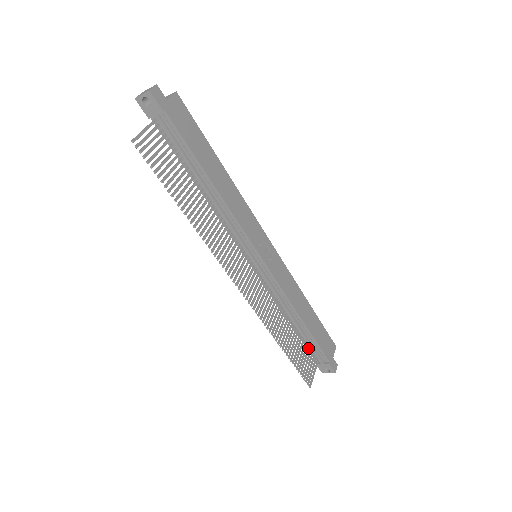
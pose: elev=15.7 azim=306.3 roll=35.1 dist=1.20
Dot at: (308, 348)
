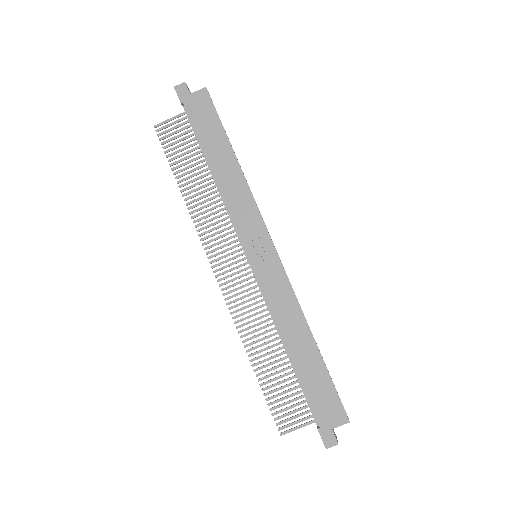
Dot at: (304, 394)
